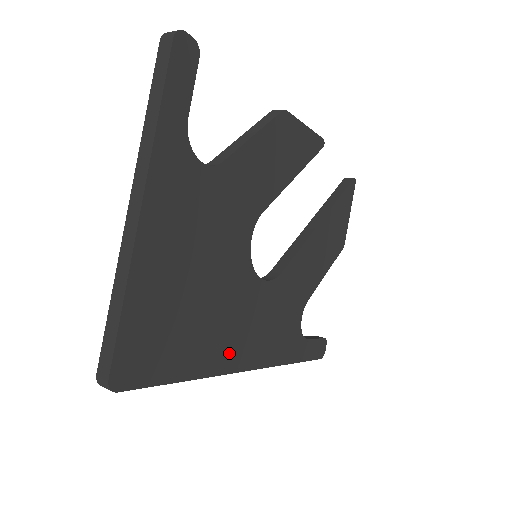
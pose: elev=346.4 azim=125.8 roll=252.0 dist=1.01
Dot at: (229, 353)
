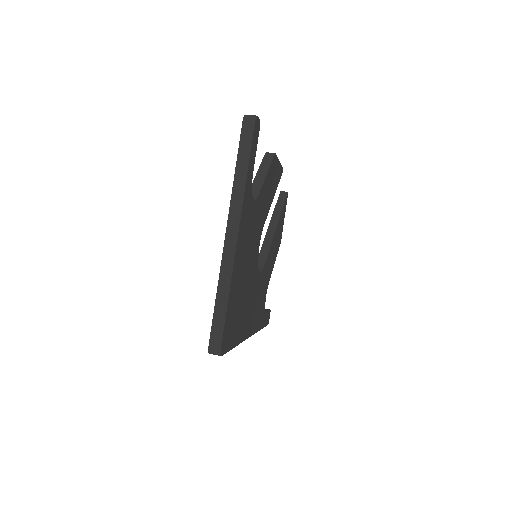
Dot at: (247, 325)
